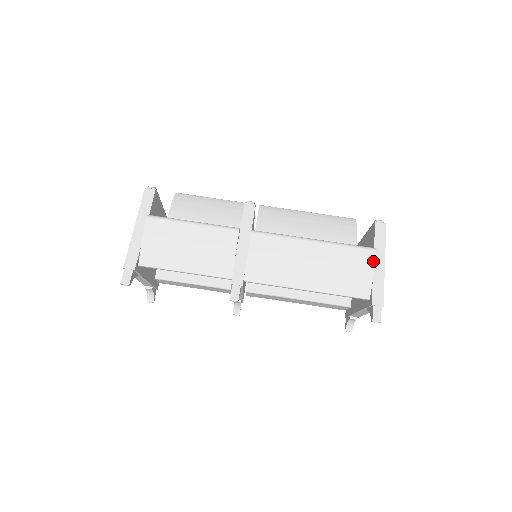
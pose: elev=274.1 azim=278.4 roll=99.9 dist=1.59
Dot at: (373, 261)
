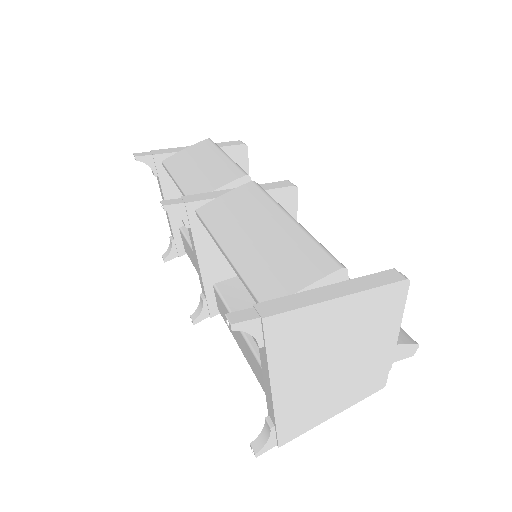
Dot at: (324, 274)
